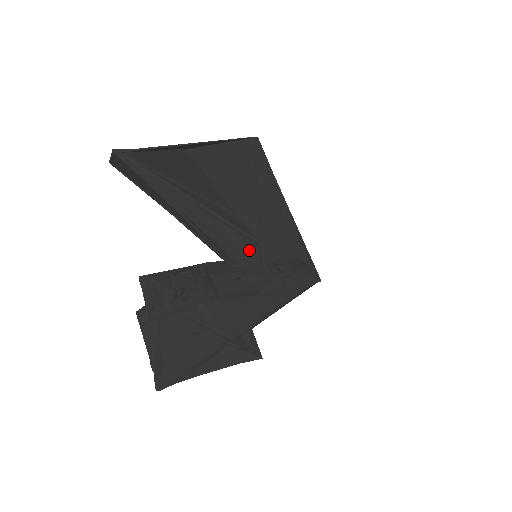
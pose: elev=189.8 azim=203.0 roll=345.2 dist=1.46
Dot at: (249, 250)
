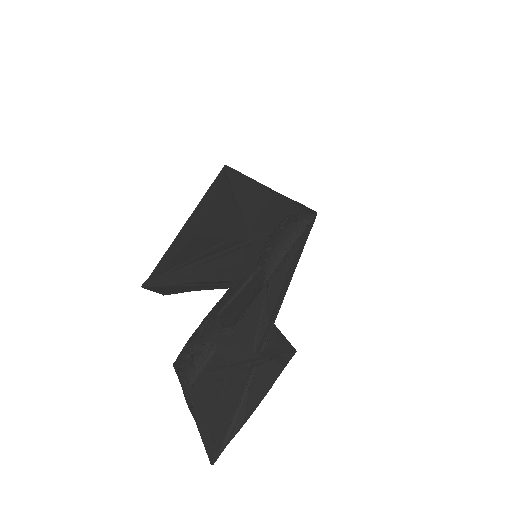
Dot at: (243, 258)
